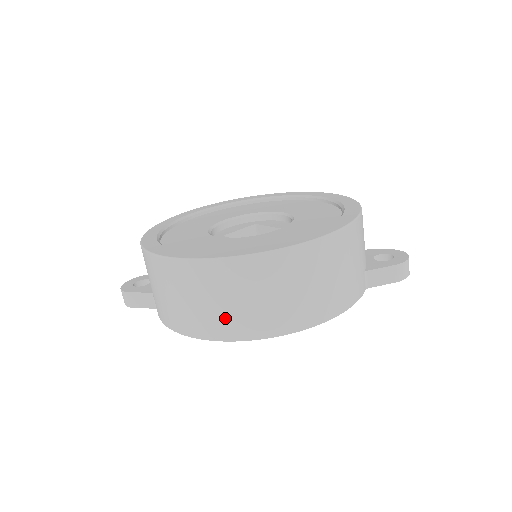
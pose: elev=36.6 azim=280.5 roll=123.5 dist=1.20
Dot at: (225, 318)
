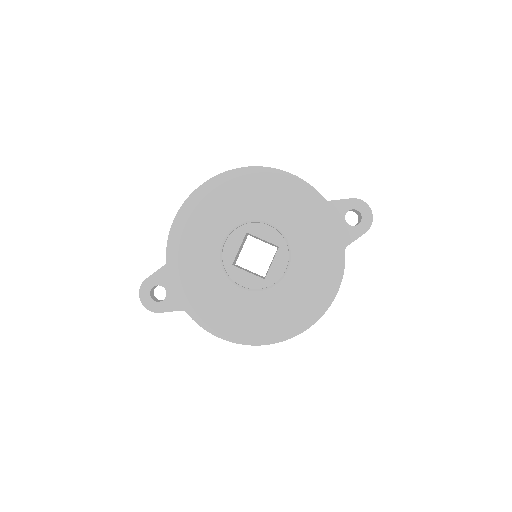
Dot at: occluded
